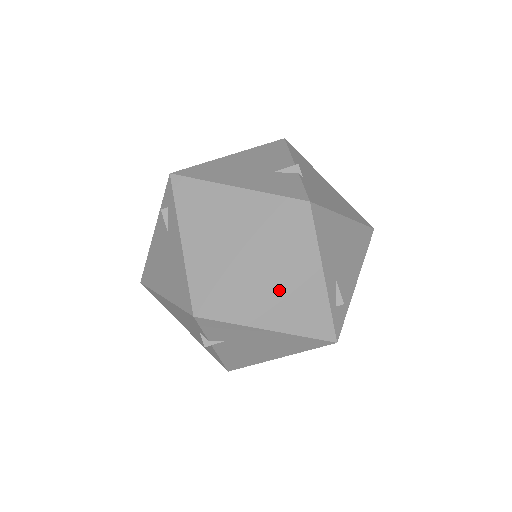
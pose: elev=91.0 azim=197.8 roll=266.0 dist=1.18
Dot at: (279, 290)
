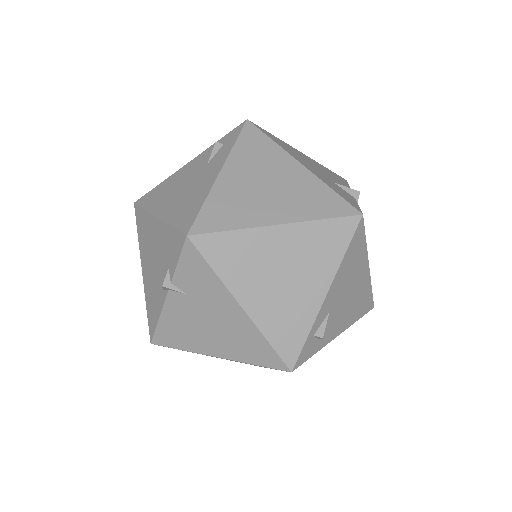
Dot at: (280, 274)
